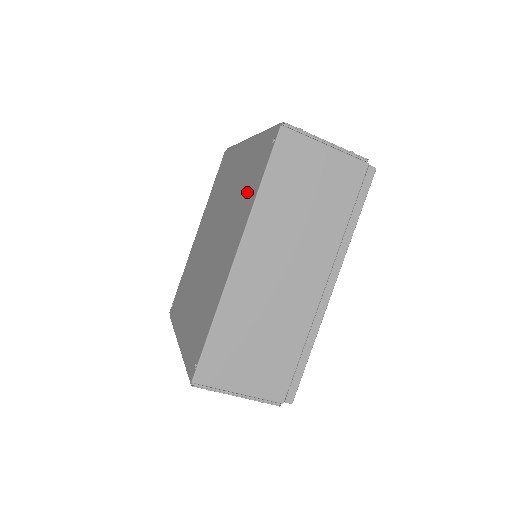
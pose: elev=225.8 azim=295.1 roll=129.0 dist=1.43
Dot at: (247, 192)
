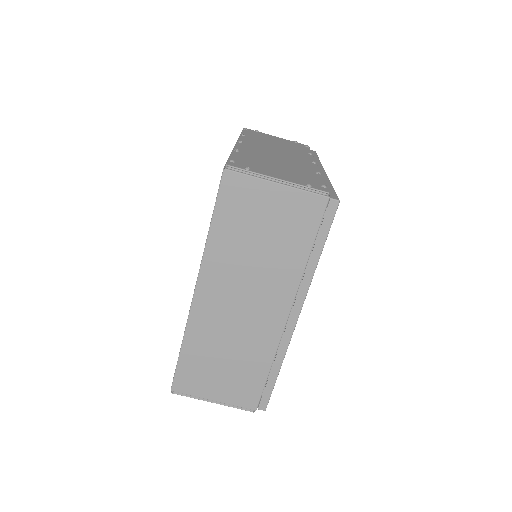
Dot at: occluded
